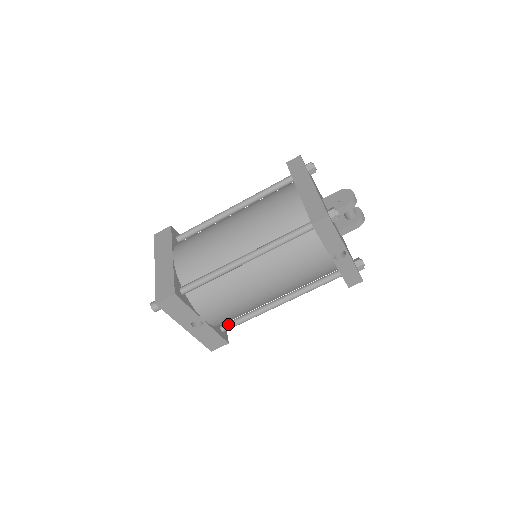
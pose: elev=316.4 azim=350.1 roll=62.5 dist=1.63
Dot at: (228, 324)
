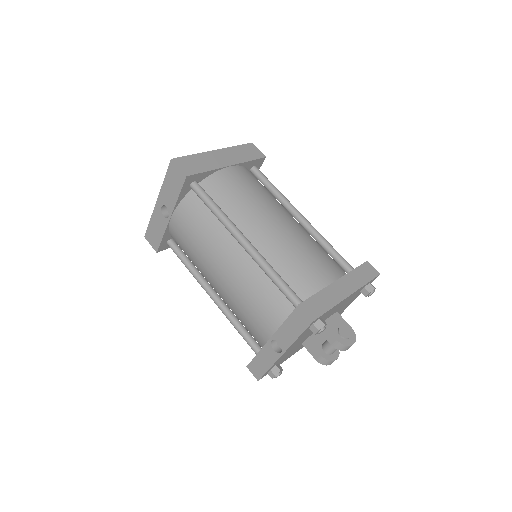
Dot at: (176, 246)
